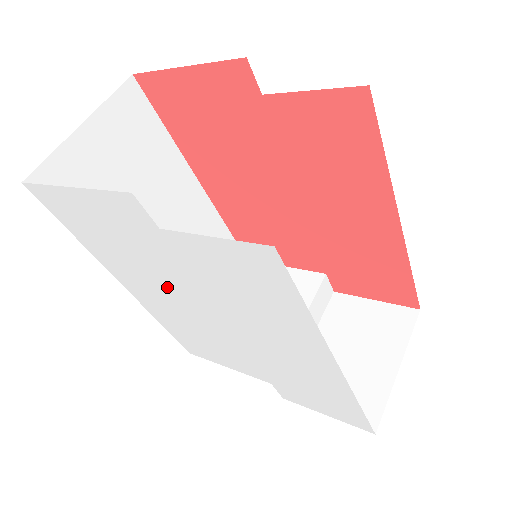
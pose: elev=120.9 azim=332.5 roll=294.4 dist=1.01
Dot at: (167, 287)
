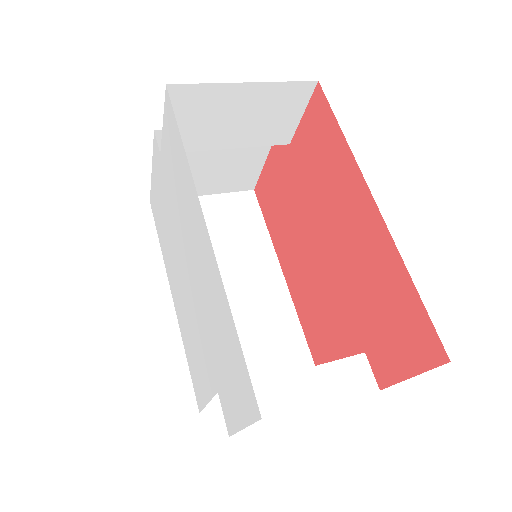
Dot at: (173, 249)
